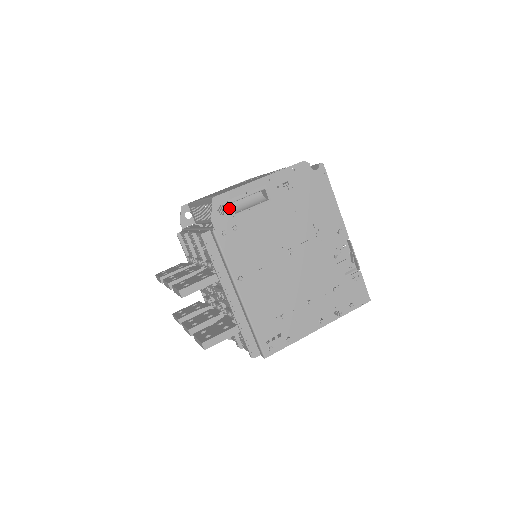
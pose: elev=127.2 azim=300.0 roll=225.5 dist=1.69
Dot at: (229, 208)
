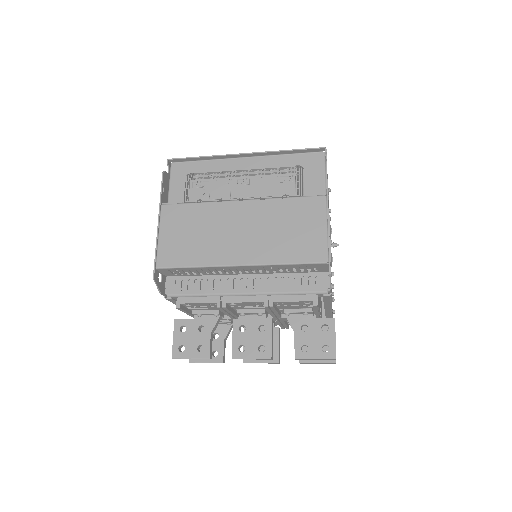
Dot at: occluded
